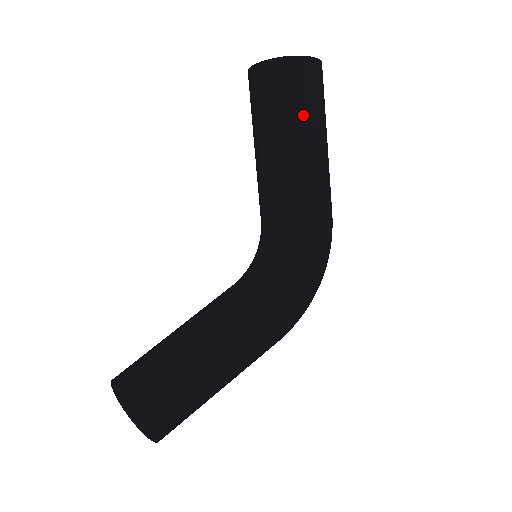
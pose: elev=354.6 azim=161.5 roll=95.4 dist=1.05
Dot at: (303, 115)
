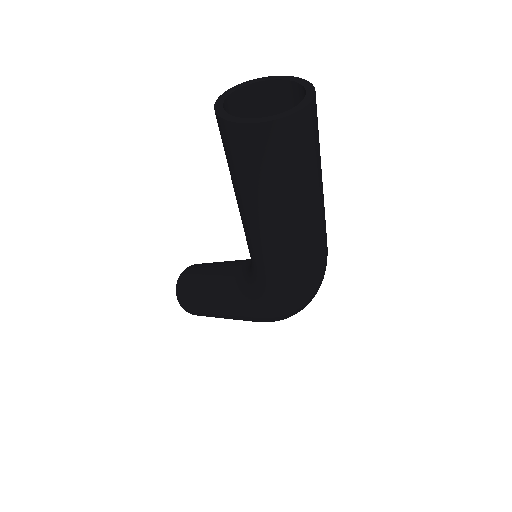
Dot at: (244, 185)
